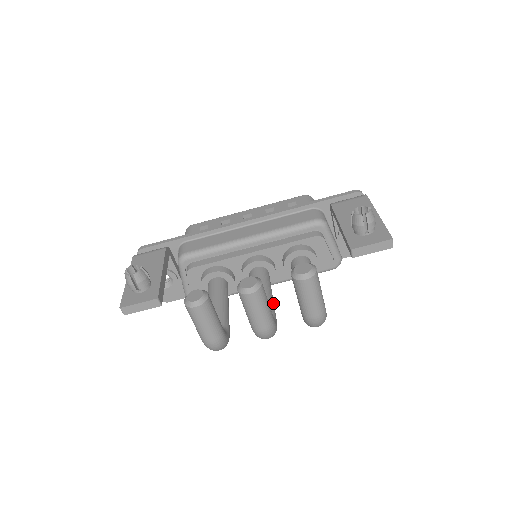
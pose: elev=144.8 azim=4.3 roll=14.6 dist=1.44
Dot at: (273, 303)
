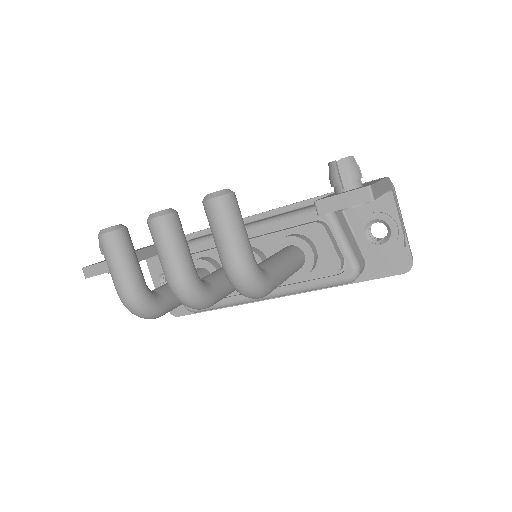
Dot at: (227, 281)
